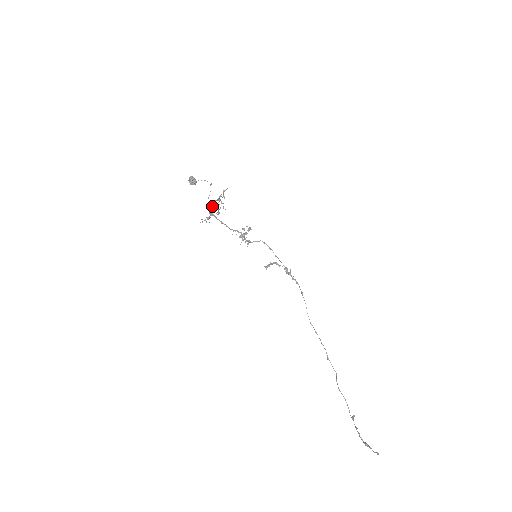
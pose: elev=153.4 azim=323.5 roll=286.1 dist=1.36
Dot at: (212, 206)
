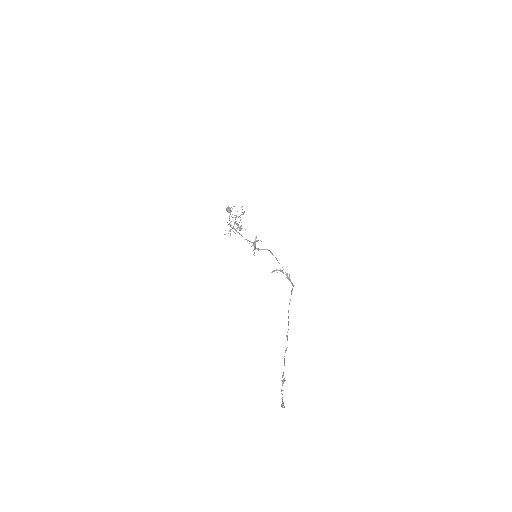
Dot at: (234, 222)
